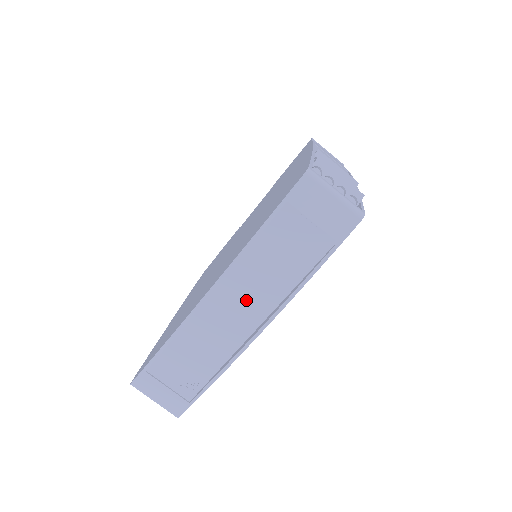
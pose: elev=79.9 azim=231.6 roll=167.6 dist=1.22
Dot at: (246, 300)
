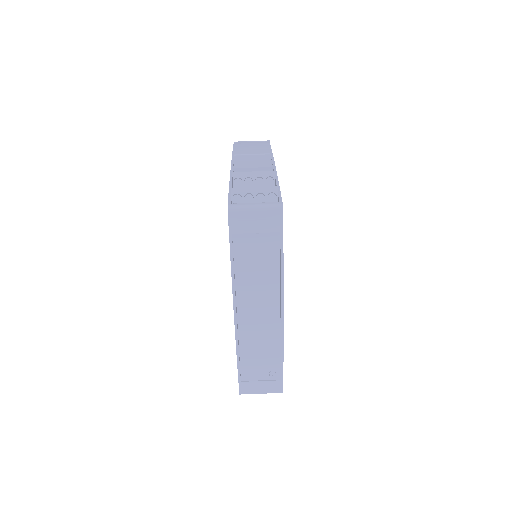
Dot at: (260, 302)
